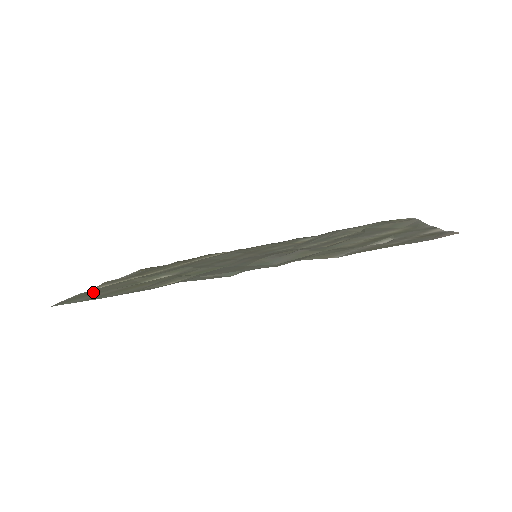
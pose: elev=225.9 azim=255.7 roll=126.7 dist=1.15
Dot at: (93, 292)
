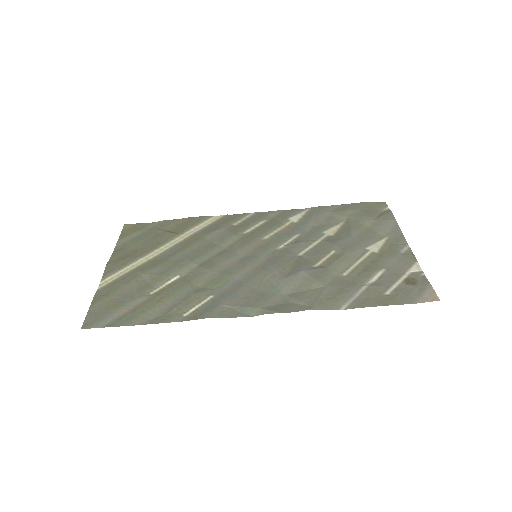
Dot at: (111, 300)
